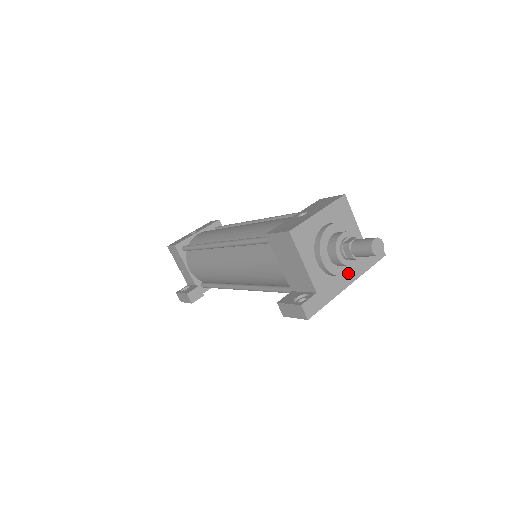
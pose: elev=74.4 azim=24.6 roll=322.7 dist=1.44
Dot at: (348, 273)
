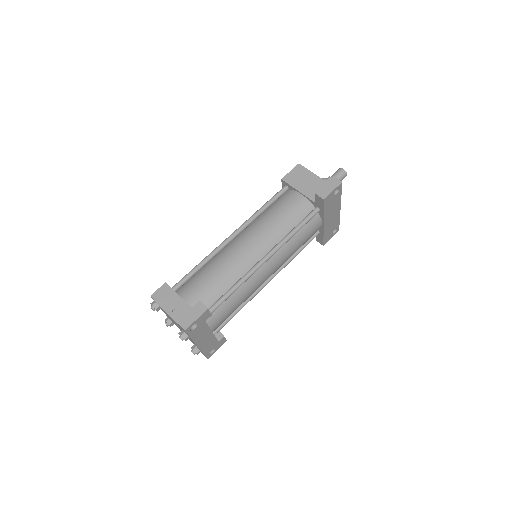
Dot at: occluded
